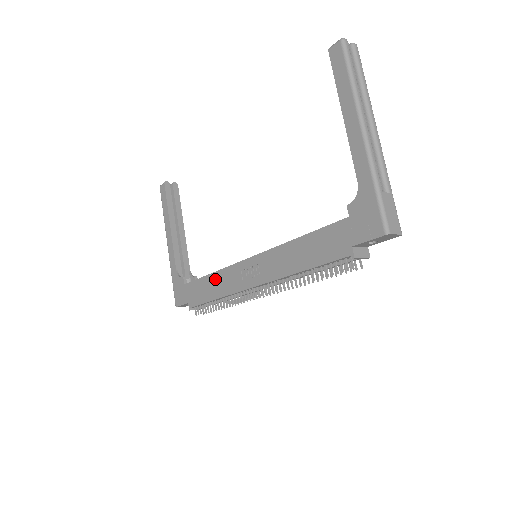
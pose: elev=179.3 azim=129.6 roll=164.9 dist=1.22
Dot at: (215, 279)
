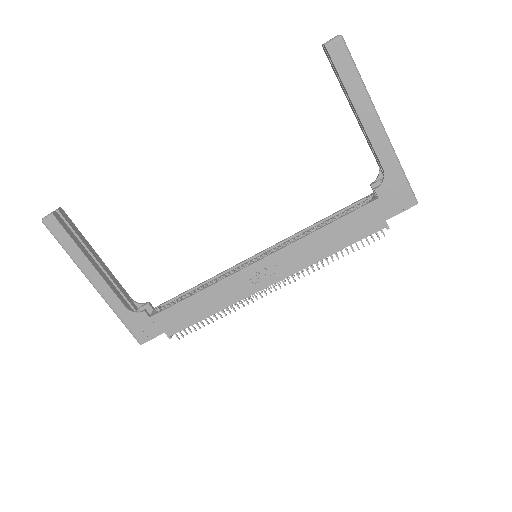
Dot at: (207, 296)
